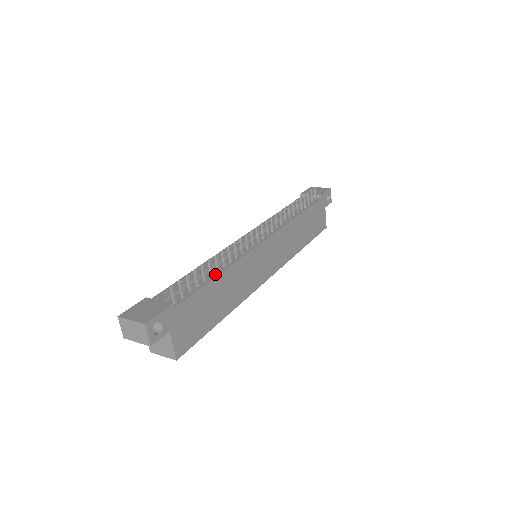
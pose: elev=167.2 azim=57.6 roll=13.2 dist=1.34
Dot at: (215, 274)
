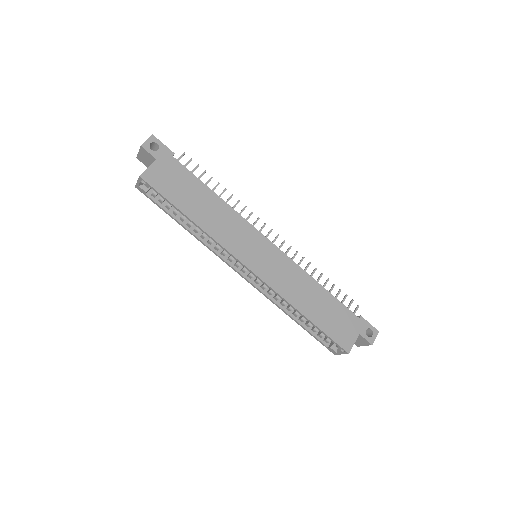
Dot at: (214, 193)
